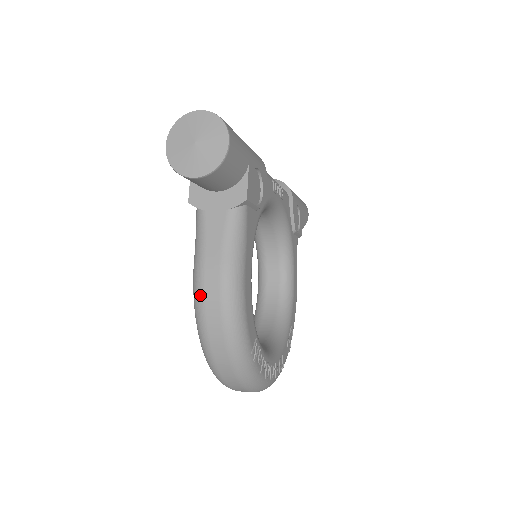
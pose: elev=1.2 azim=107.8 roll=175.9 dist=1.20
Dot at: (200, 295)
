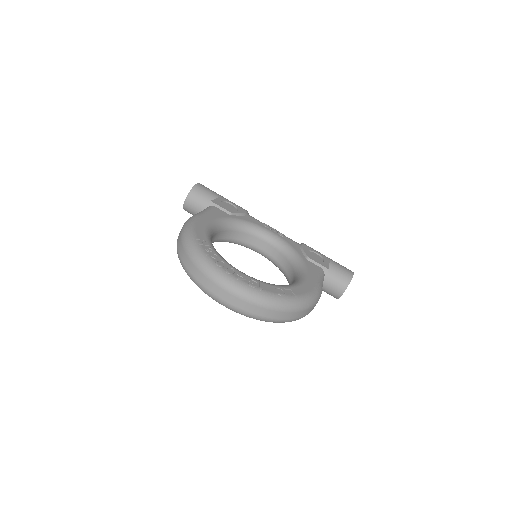
Dot at: occluded
